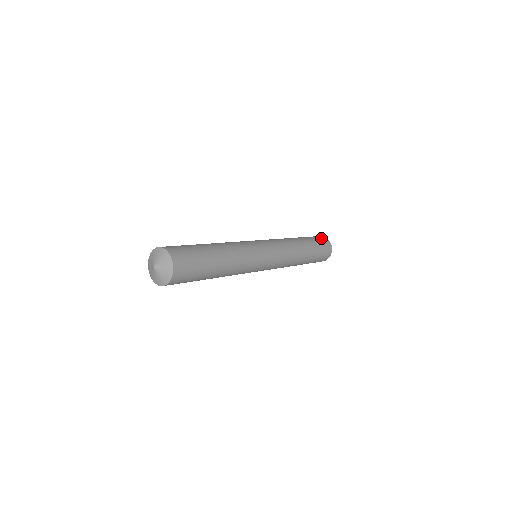
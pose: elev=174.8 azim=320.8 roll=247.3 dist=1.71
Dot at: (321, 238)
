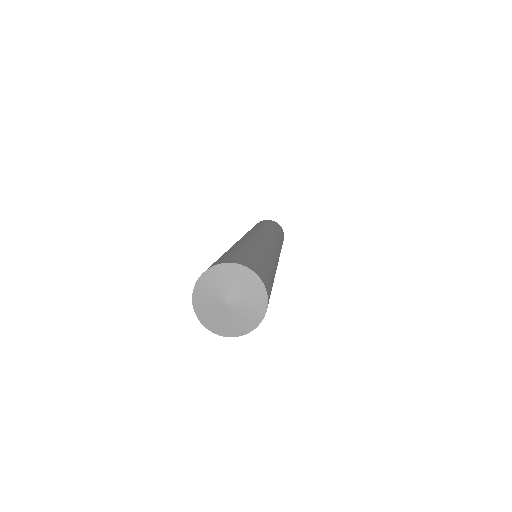
Dot at: (267, 220)
